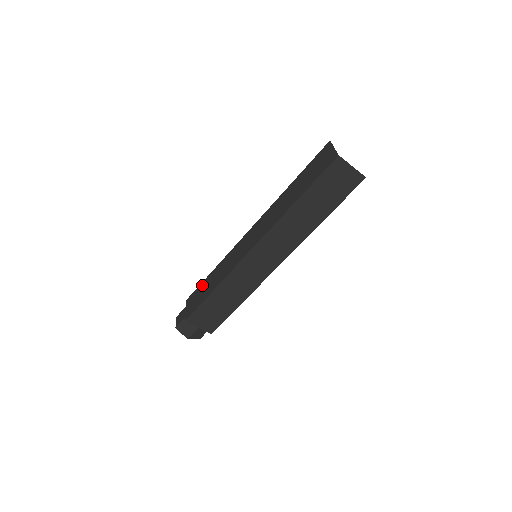
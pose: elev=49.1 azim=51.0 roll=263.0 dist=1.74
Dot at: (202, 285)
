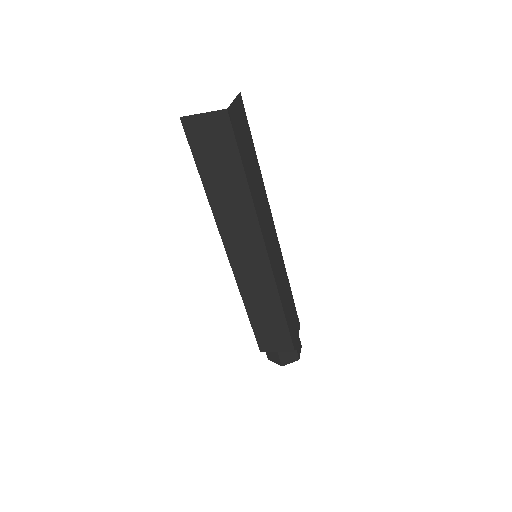
Dot at: occluded
